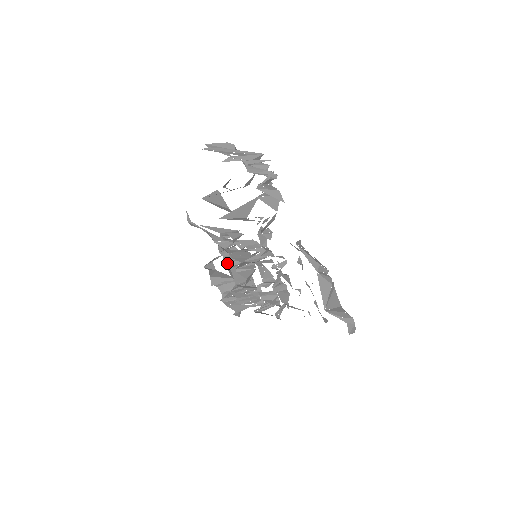
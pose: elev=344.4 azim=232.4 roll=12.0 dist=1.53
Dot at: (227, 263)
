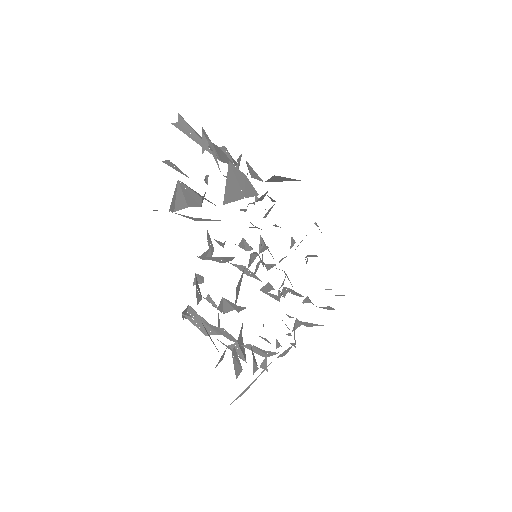
Dot at: occluded
